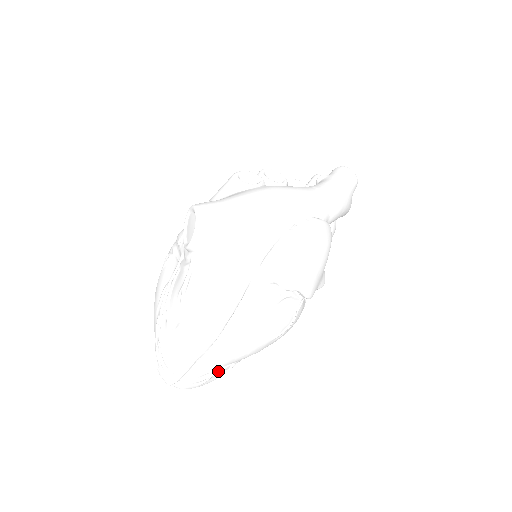
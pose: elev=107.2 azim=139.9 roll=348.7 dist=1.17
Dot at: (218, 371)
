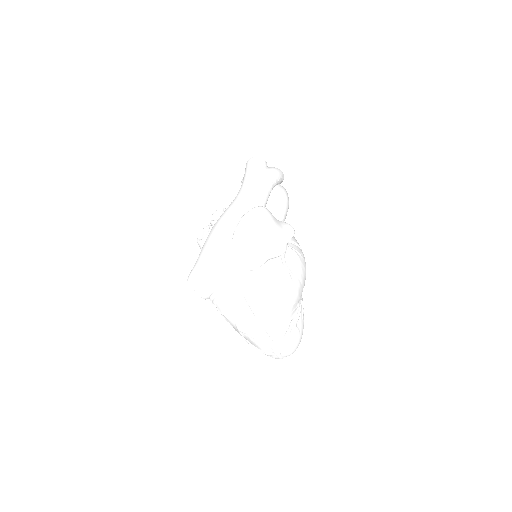
Dot at: (289, 331)
